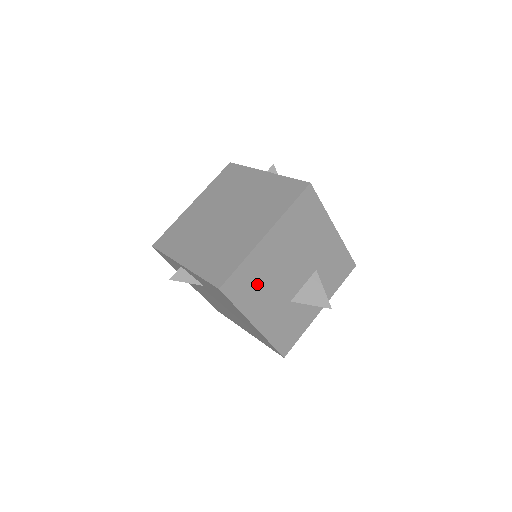
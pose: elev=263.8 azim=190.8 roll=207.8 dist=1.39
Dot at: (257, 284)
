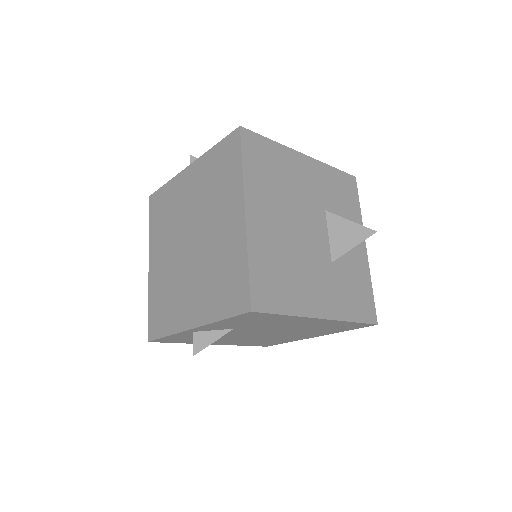
Dot at: (284, 273)
